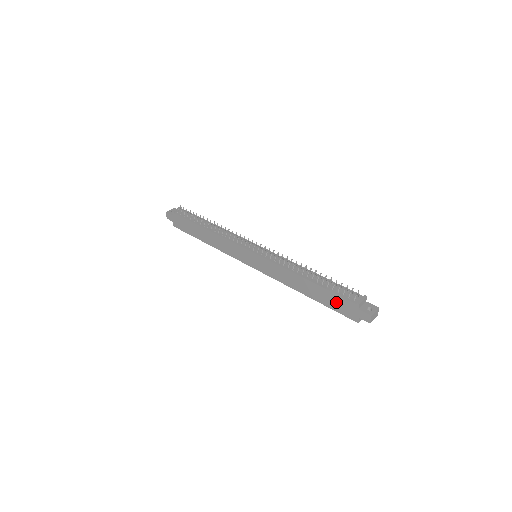
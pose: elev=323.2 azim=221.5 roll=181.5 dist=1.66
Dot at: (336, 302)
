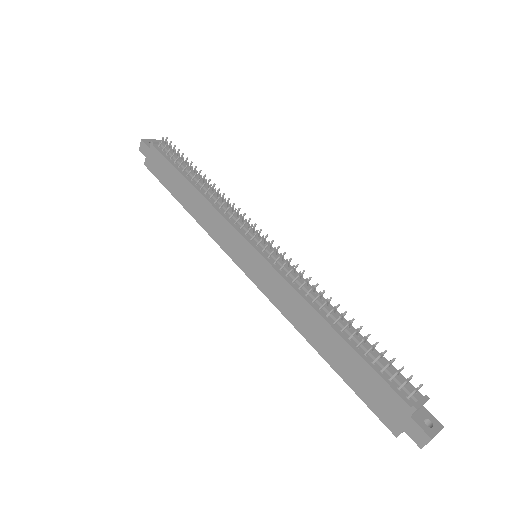
Dot at: (371, 386)
